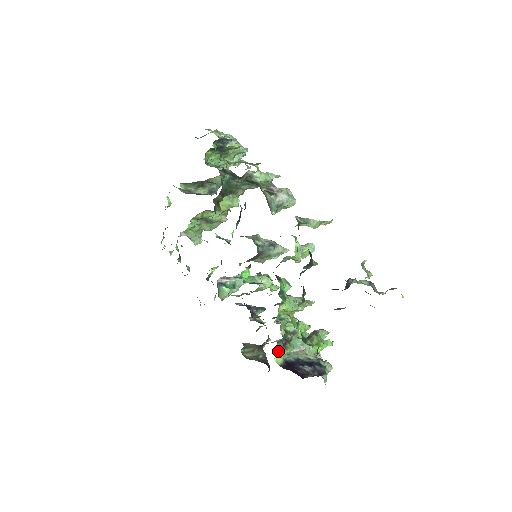
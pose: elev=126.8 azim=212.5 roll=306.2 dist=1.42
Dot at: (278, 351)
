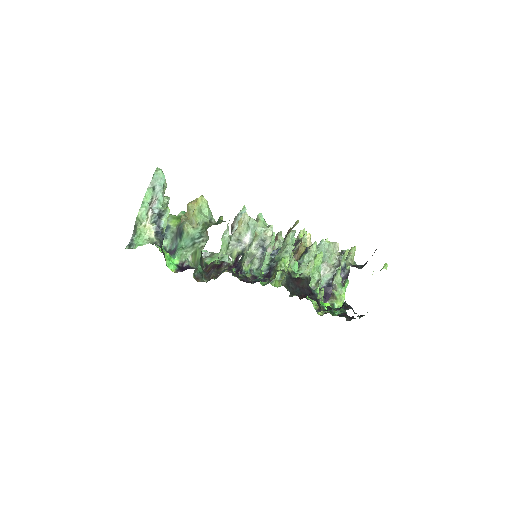
Dot at: occluded
